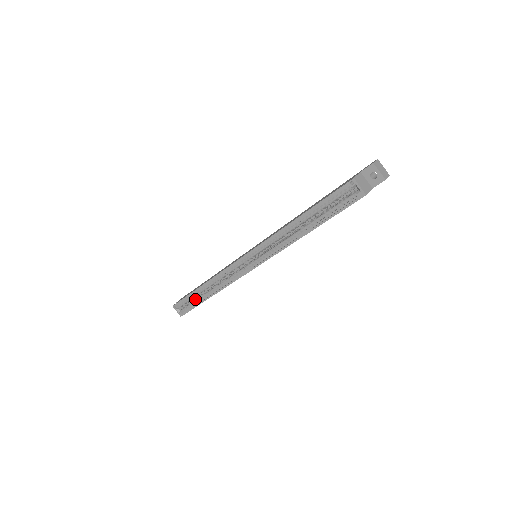
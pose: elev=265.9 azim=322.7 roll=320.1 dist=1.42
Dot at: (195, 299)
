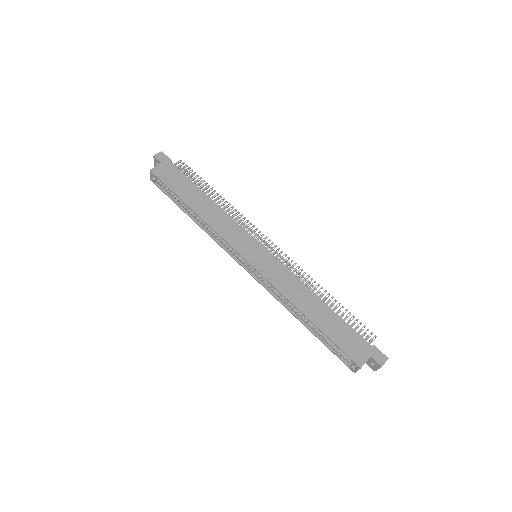
Dot at: occluded
